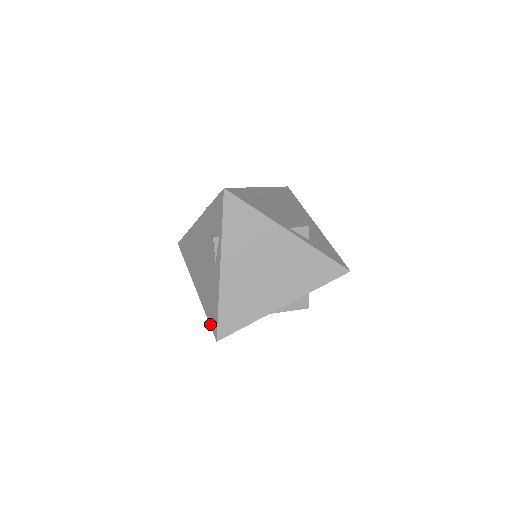
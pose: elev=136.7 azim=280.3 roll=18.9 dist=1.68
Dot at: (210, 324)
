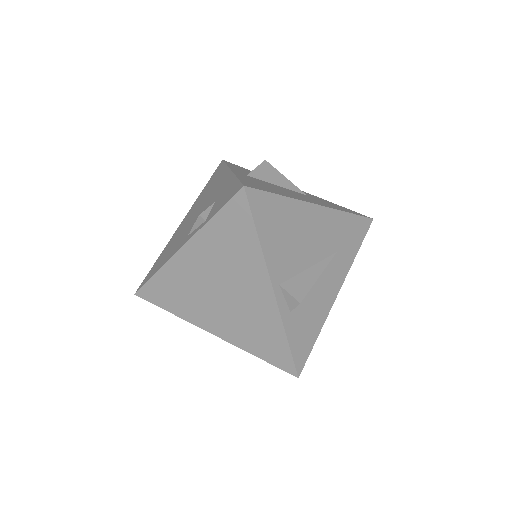
Dot at: occluded
